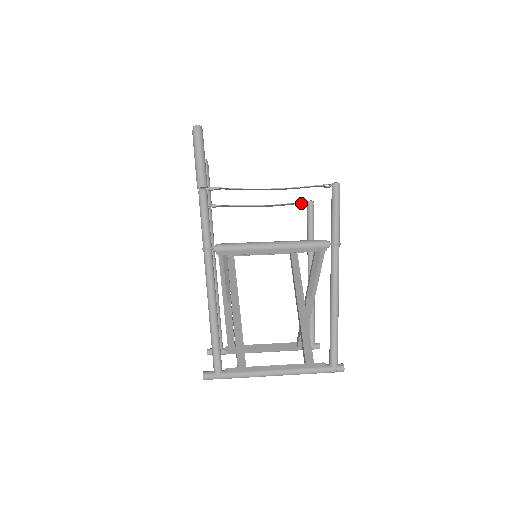
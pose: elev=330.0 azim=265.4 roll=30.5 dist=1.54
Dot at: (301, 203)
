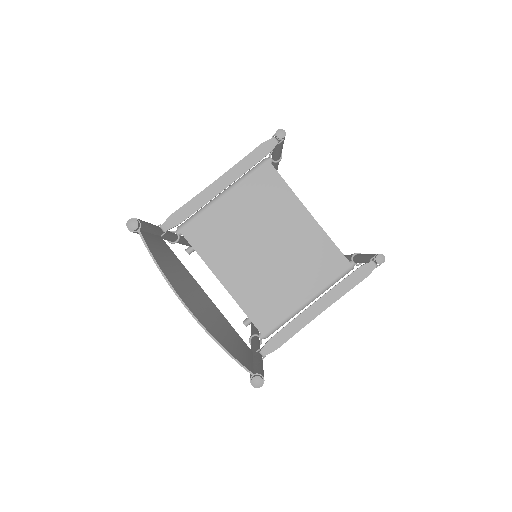
Dot at: (272, 149)
